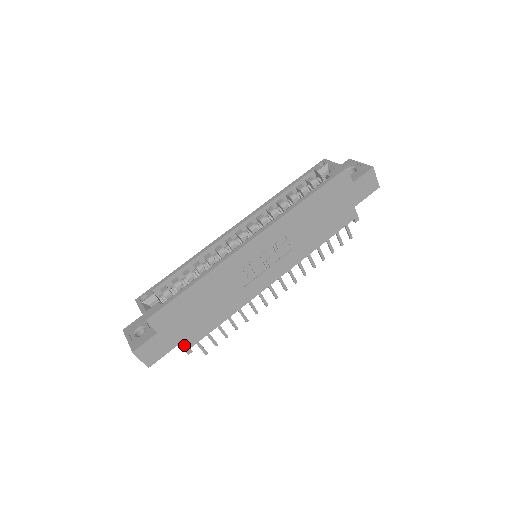
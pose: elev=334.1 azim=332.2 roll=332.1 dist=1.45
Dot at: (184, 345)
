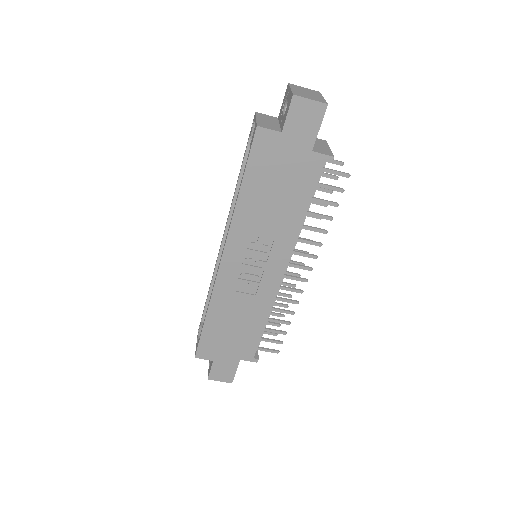
Dot at: (246, 358)
